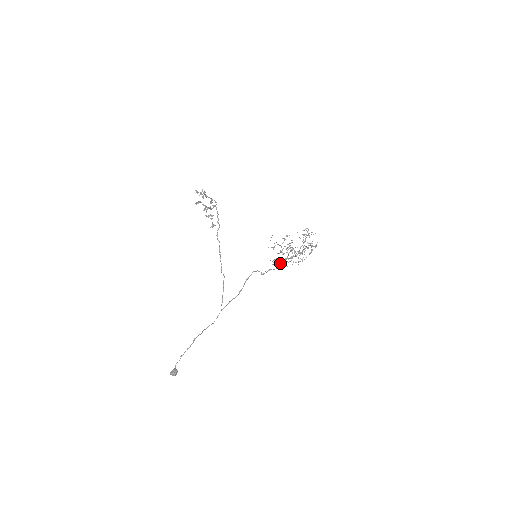
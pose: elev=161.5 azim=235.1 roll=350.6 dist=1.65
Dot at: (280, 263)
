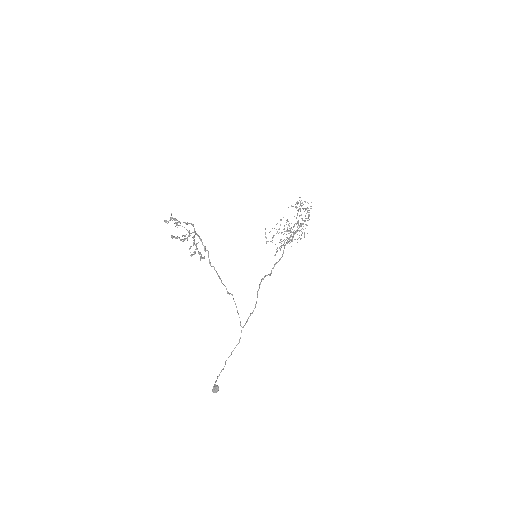
Dot at: (283, 250)
